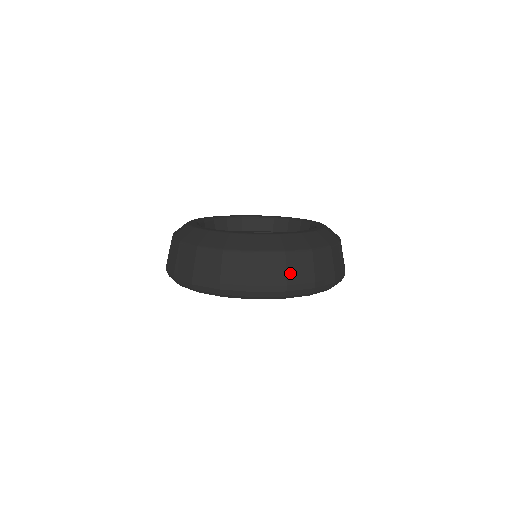
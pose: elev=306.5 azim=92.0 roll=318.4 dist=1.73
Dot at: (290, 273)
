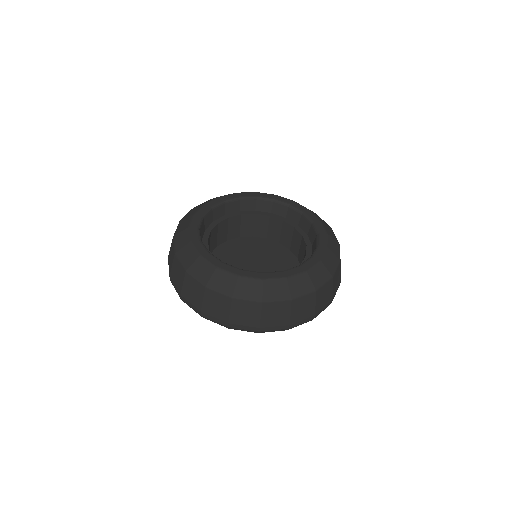
Dot at: (334, 290)
